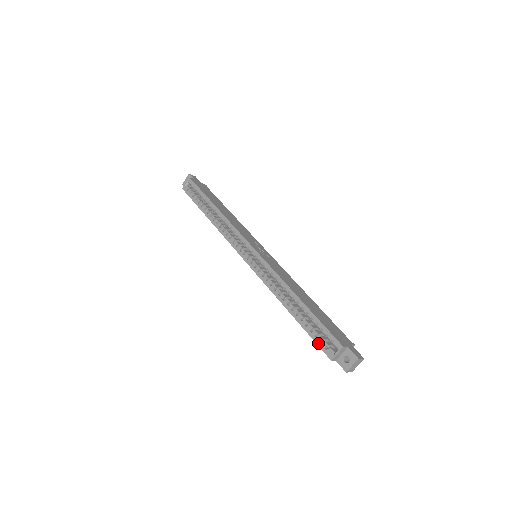
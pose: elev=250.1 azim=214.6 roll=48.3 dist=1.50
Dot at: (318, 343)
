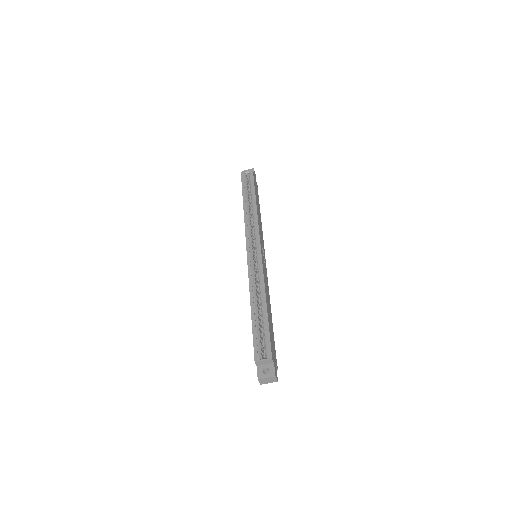
Dot at: (255, 343)
